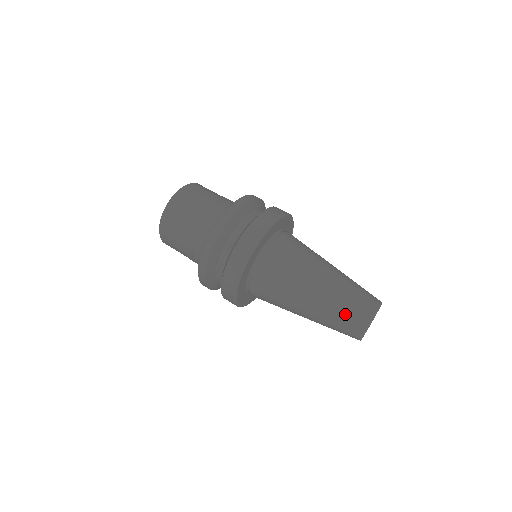
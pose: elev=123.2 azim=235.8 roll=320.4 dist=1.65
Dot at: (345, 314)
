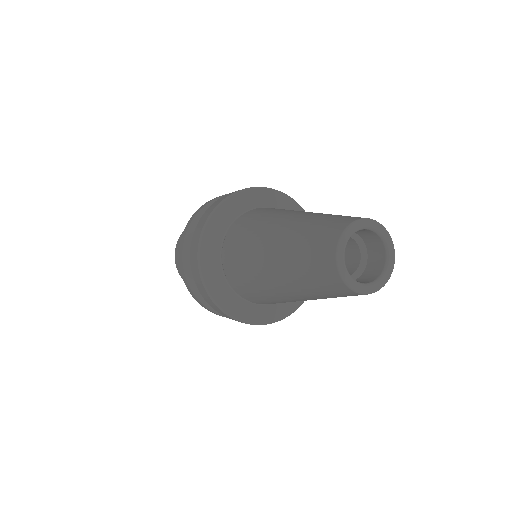
Dot at: (313, 233)
